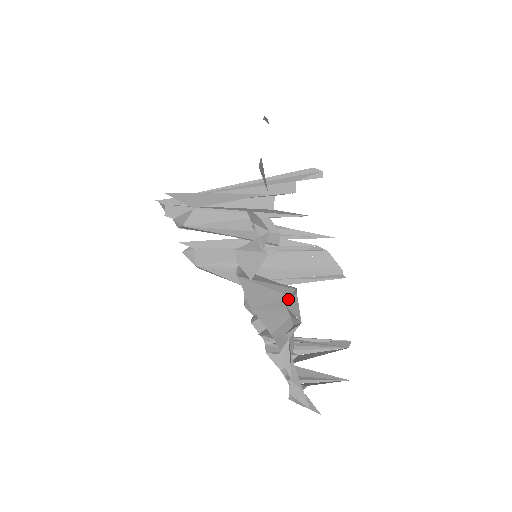
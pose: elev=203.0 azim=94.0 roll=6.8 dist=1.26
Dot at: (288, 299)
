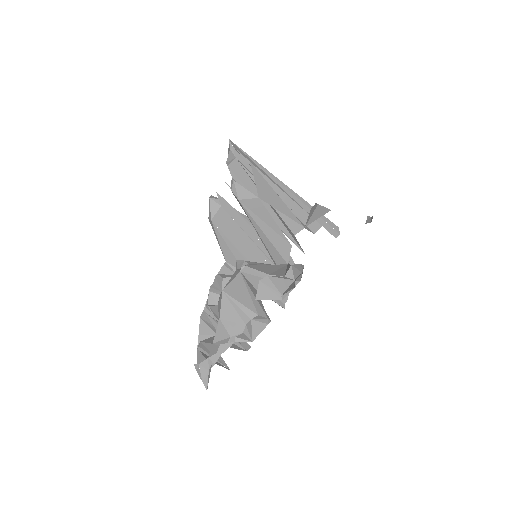
Dot at: (255, 315)
